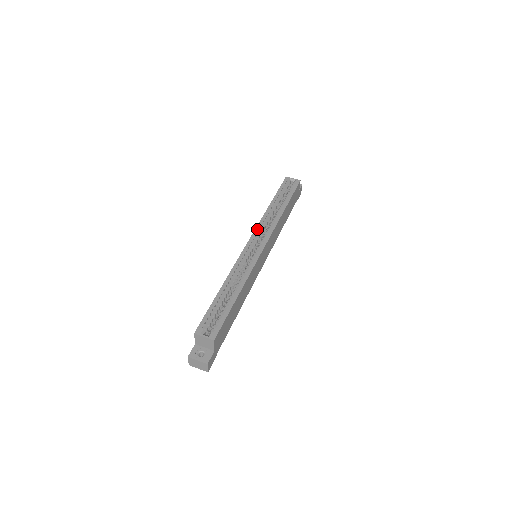
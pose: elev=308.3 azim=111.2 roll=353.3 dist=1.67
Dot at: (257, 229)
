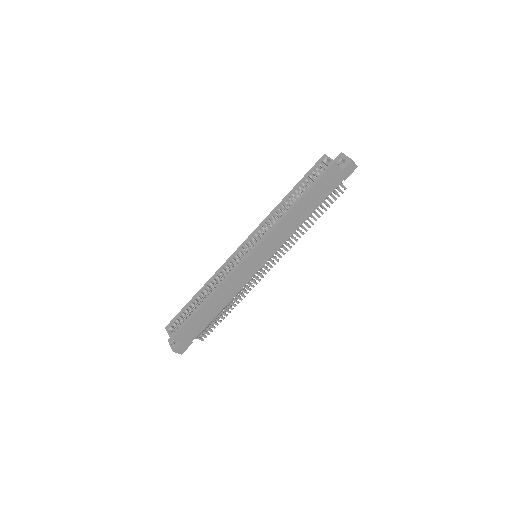
Dot at: (255, 231)
